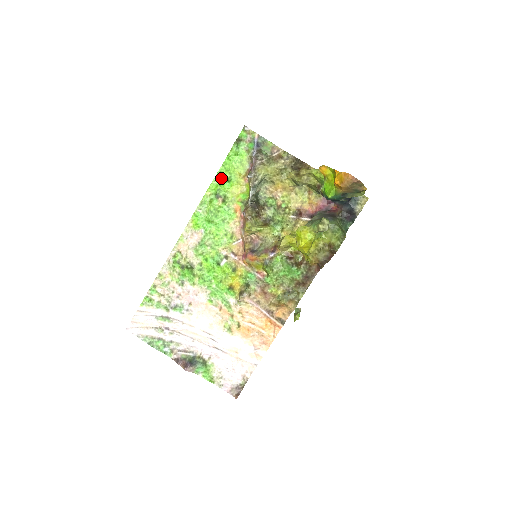
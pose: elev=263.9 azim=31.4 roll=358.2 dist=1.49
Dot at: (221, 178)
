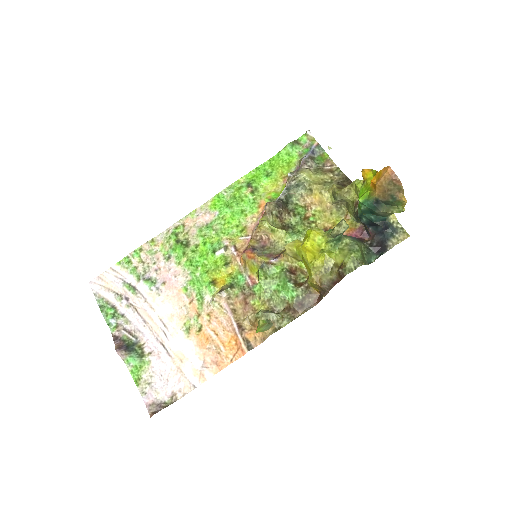
Dot at: (261, 171)
